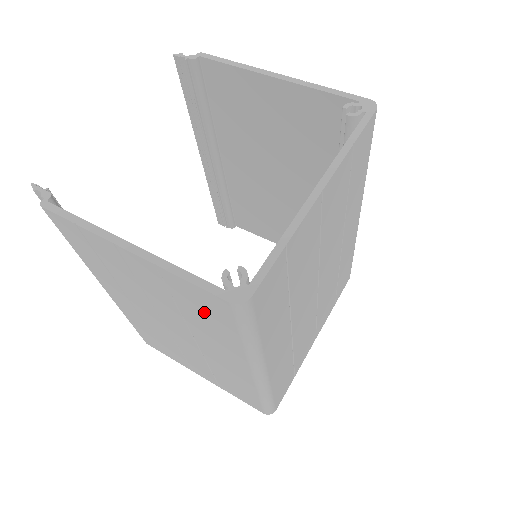
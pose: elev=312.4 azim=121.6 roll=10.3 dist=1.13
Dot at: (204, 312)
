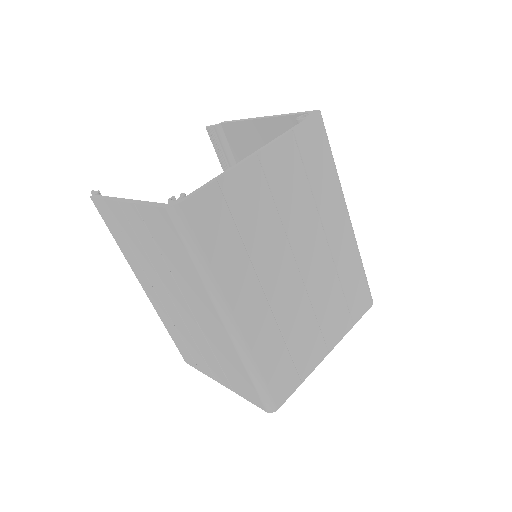
Dot at: (169, 243)
